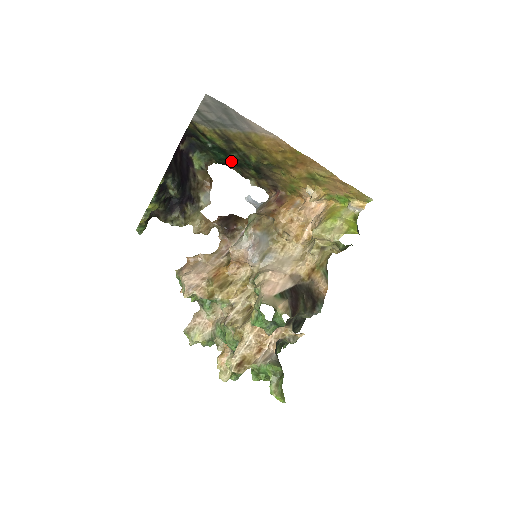
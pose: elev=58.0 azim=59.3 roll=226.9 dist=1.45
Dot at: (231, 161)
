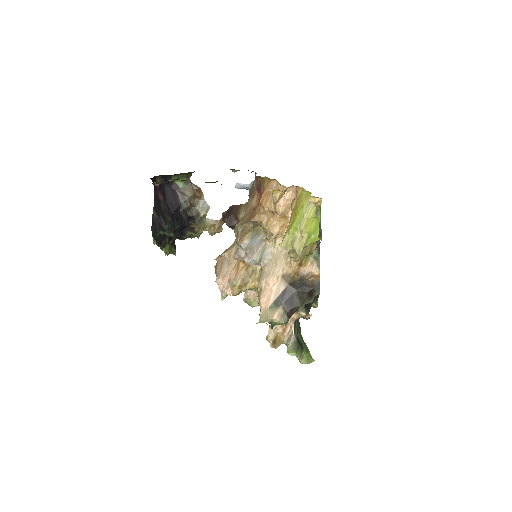
Dot at: occluded
